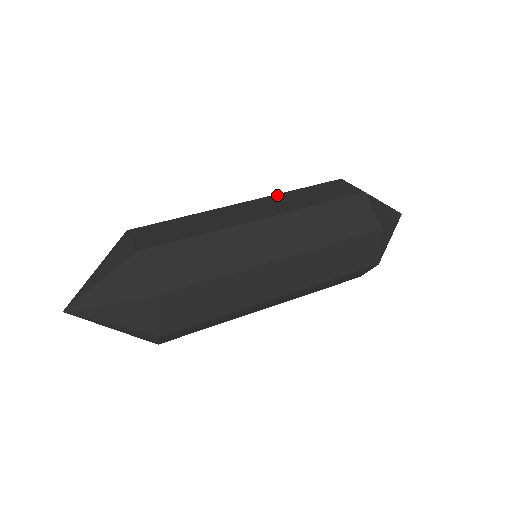
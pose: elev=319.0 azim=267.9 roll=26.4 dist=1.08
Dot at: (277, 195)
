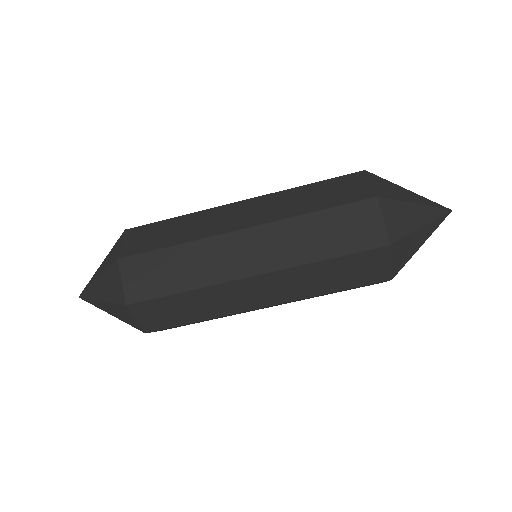
Dot at: (279, 193)
